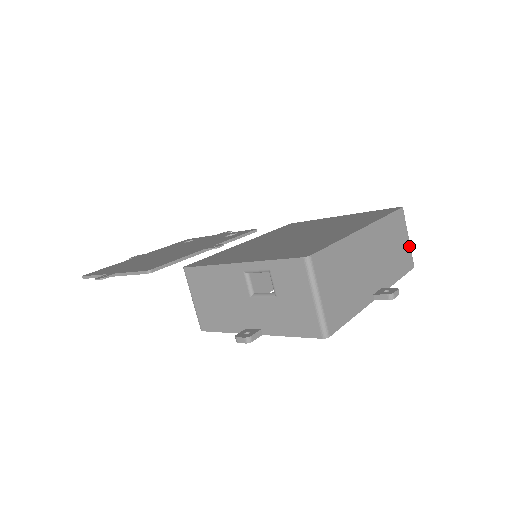
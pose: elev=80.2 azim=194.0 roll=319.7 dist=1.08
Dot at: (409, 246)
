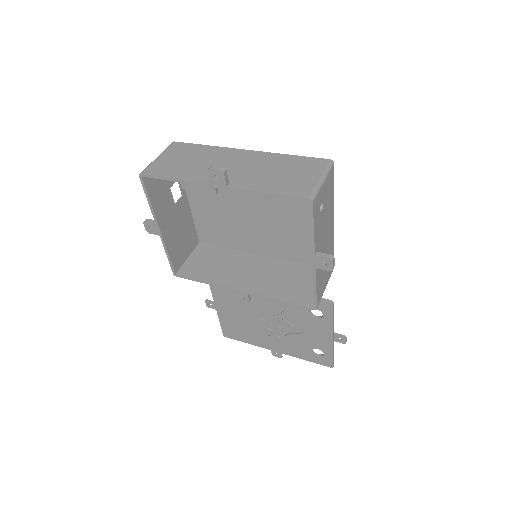
Dot at: (315, 183)
